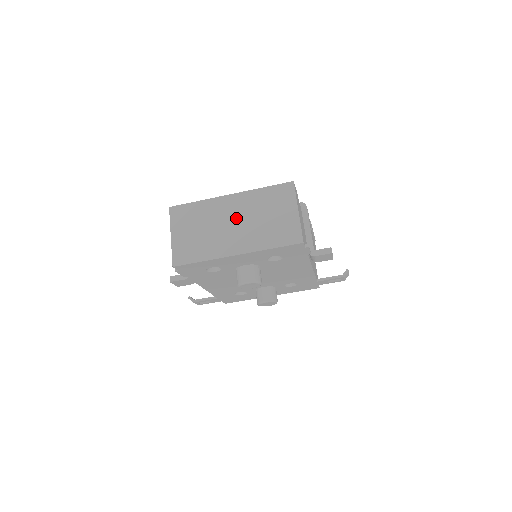
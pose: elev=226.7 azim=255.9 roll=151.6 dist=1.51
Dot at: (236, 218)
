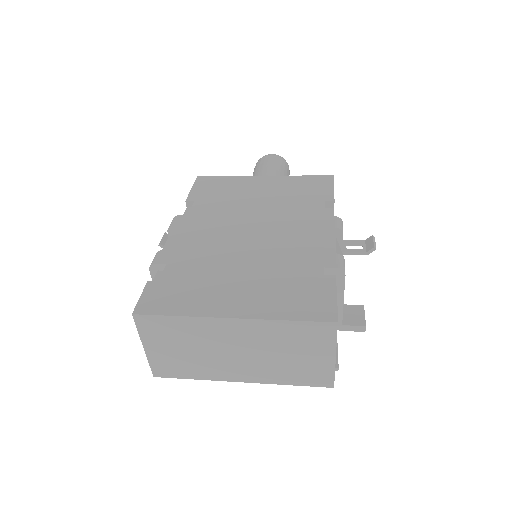
Dot at: (241, 347)
